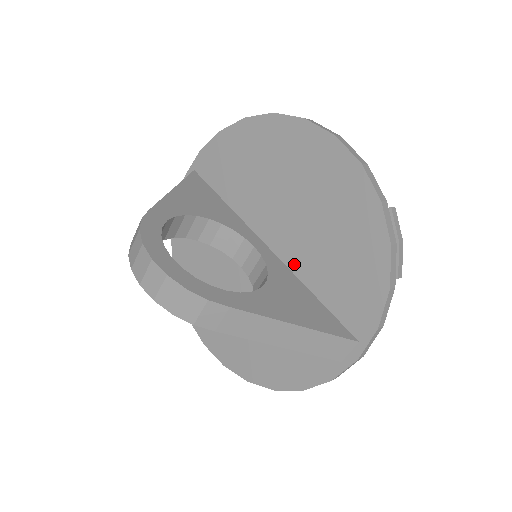
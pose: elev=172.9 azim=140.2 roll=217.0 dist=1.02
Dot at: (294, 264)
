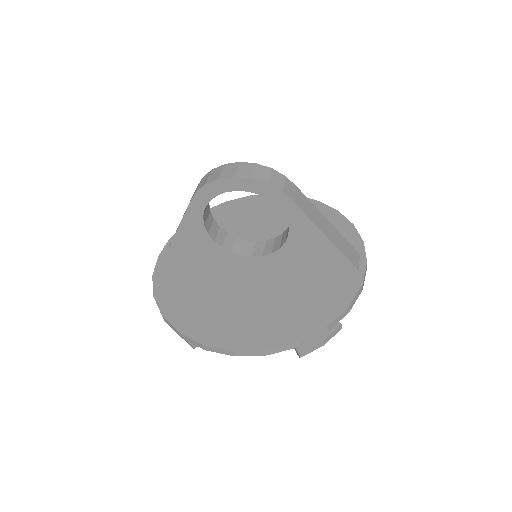
Dot at: occluded
